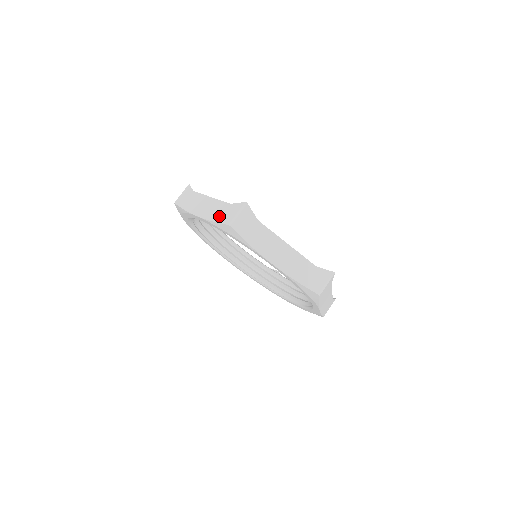
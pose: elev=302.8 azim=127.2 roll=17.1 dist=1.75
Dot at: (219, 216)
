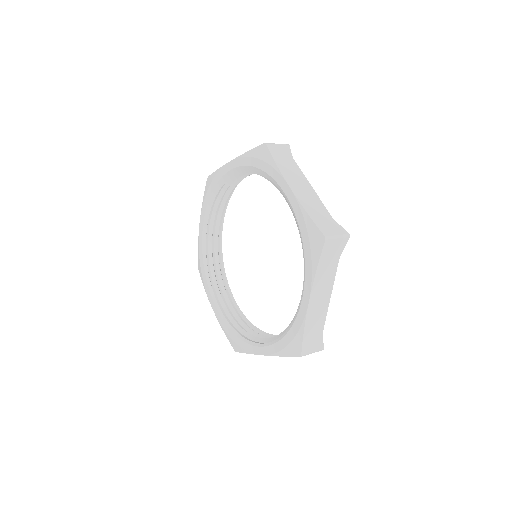
Dot at: occluded
